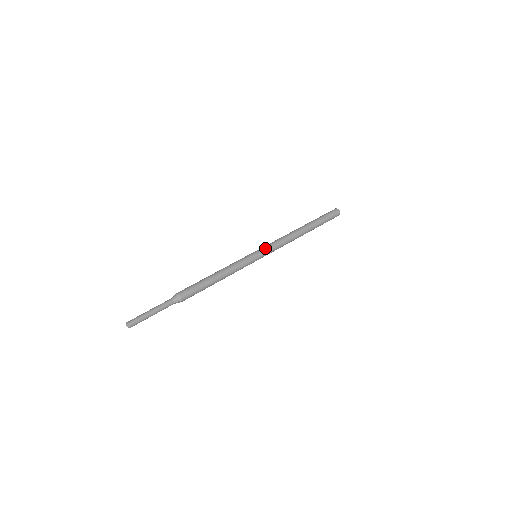
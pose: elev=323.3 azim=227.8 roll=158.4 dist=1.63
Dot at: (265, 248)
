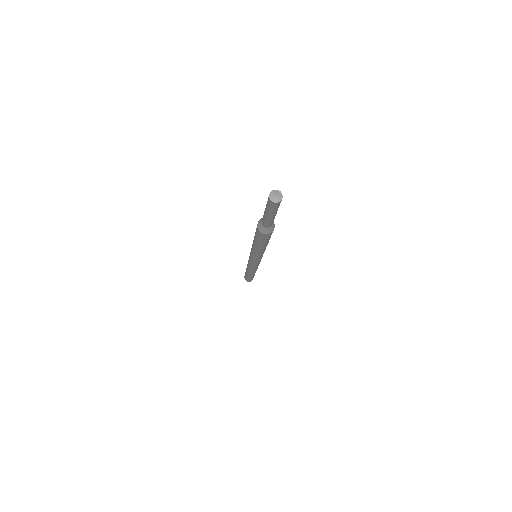
Dot at: occluded
